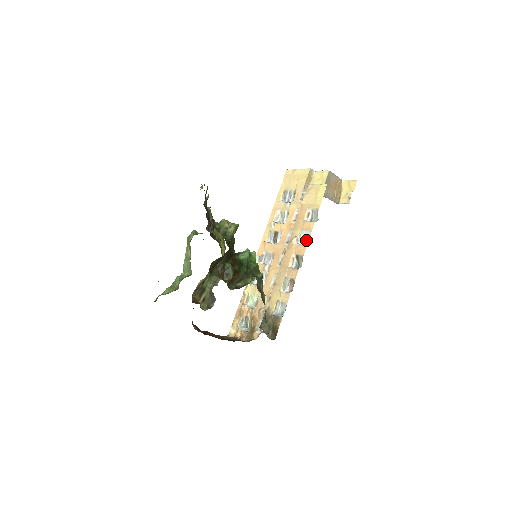
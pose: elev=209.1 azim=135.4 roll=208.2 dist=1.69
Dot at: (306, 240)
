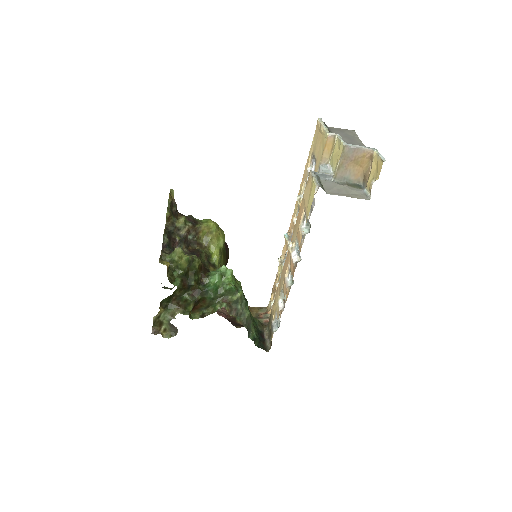
Dot at: (299, 253)
